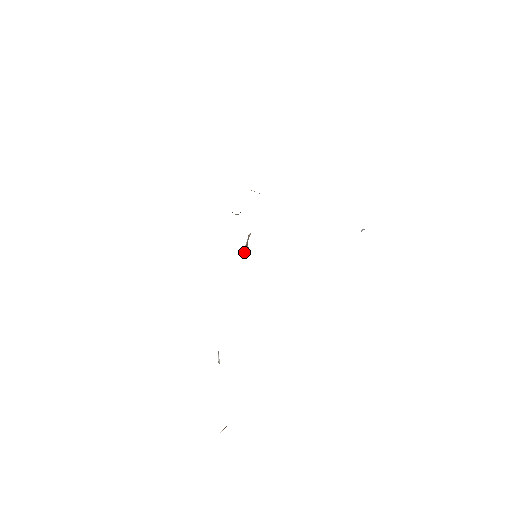
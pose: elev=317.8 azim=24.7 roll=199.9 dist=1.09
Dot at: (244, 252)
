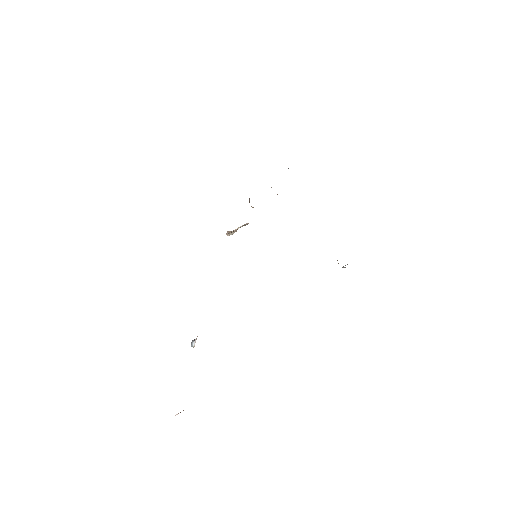
Dot at: (230, 233)
